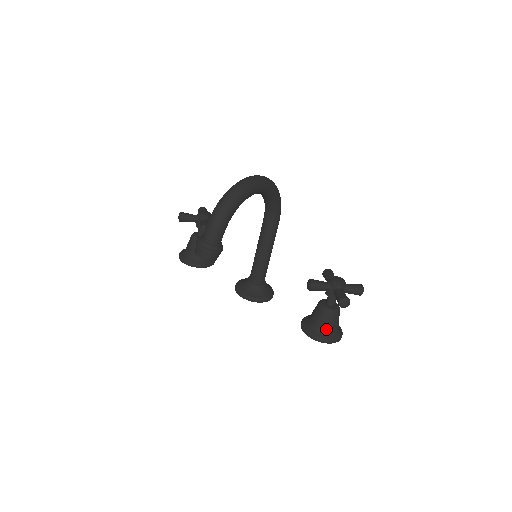
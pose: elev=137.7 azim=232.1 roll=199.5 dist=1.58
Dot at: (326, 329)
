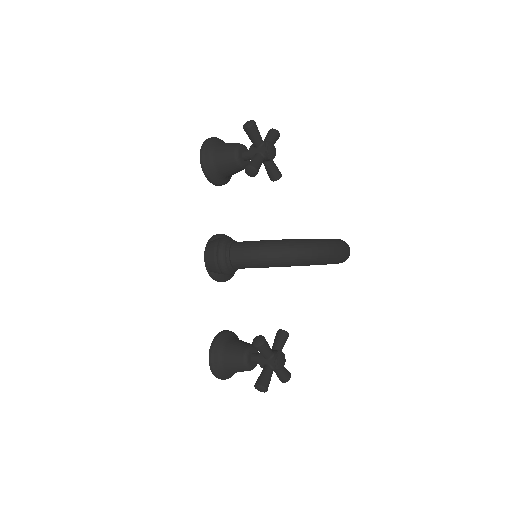
Dot at: (227, 368)
